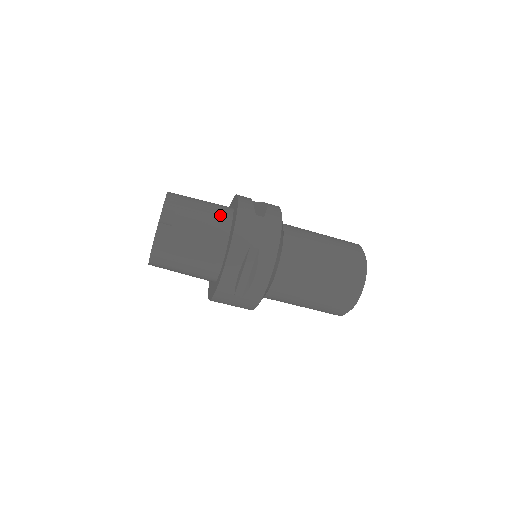
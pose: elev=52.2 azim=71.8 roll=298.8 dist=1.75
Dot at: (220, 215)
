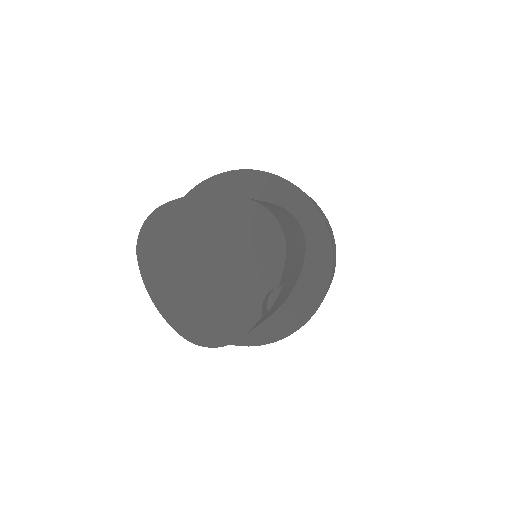
Dot at: (301, 263)
